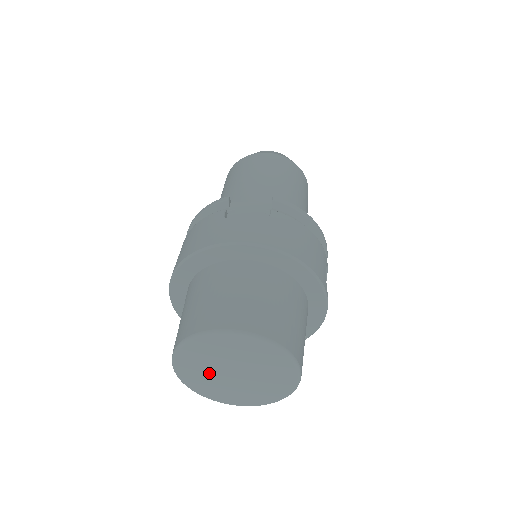
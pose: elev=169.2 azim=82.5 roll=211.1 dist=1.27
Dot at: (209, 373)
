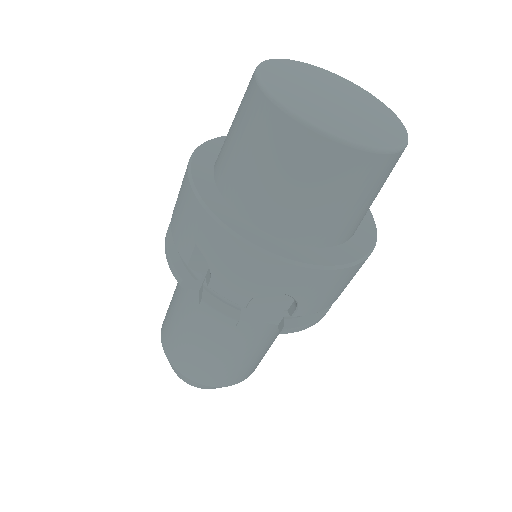
Dot at: (303, 90)
